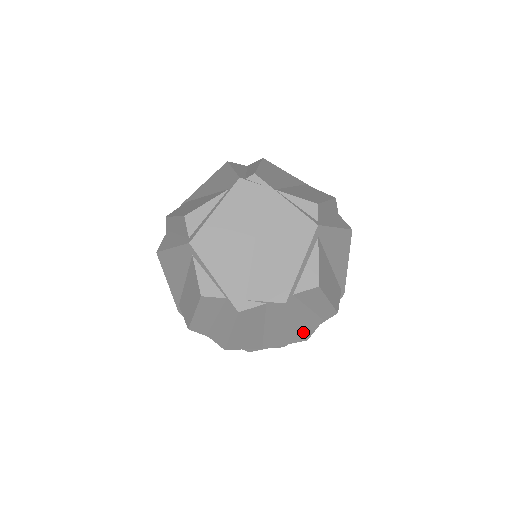
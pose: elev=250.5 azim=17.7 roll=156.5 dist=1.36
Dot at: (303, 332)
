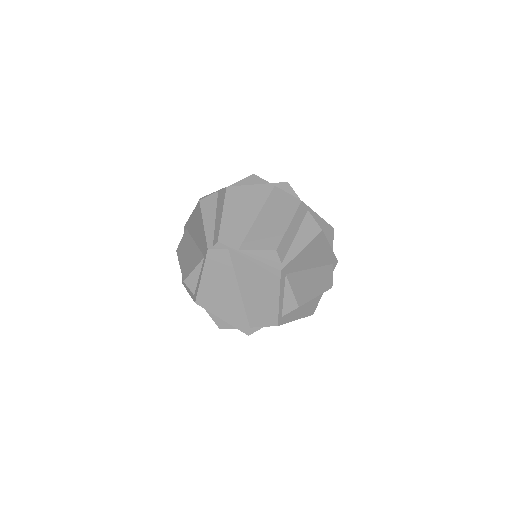
Dot at: (306, 316)
